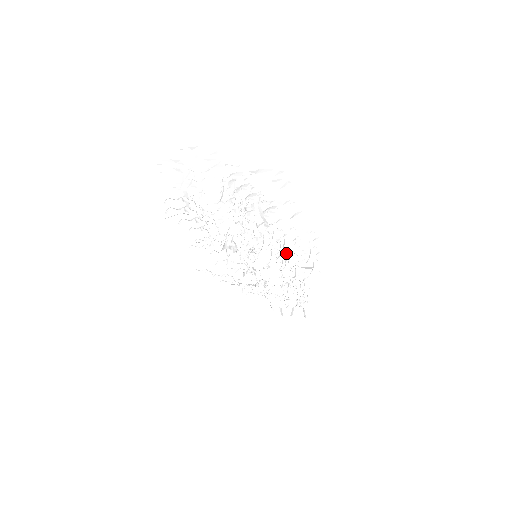
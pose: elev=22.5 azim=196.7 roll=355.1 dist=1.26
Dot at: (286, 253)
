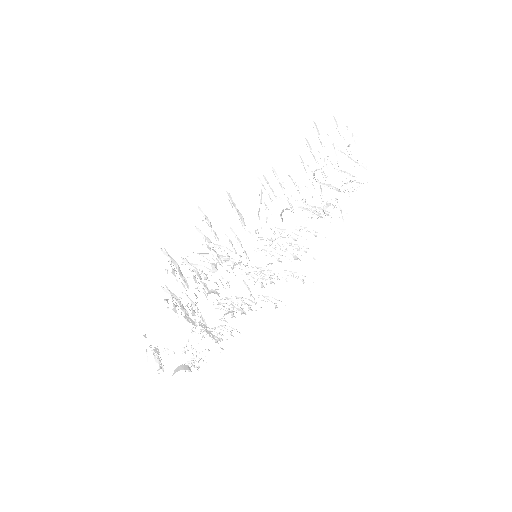
Dot at: (302, 262)
